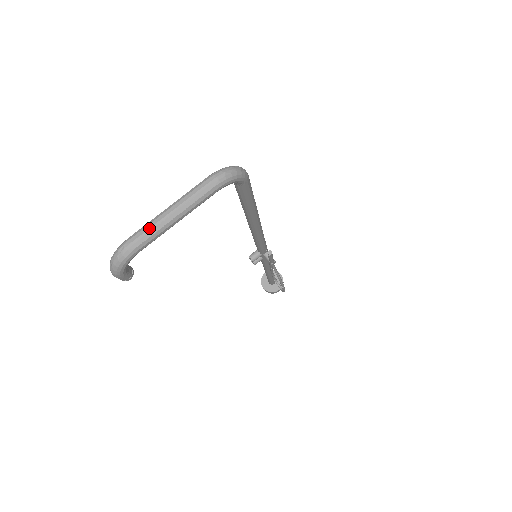
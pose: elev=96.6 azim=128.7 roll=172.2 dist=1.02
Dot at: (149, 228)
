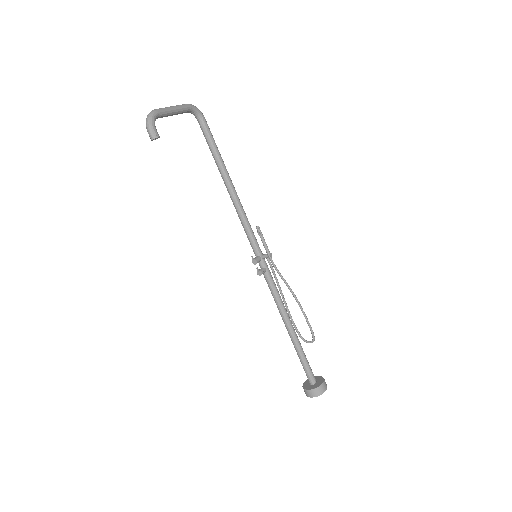
Dot at: (162, 108)
